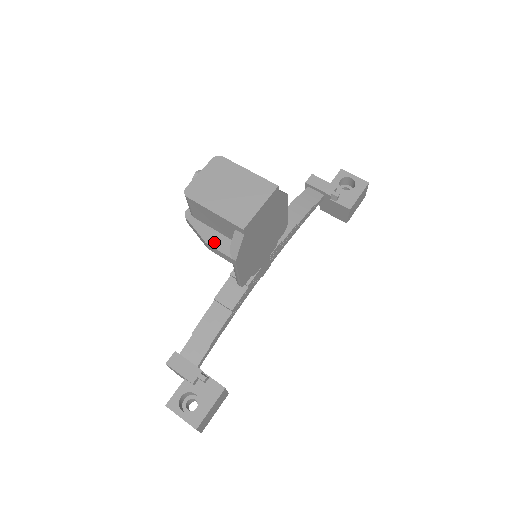
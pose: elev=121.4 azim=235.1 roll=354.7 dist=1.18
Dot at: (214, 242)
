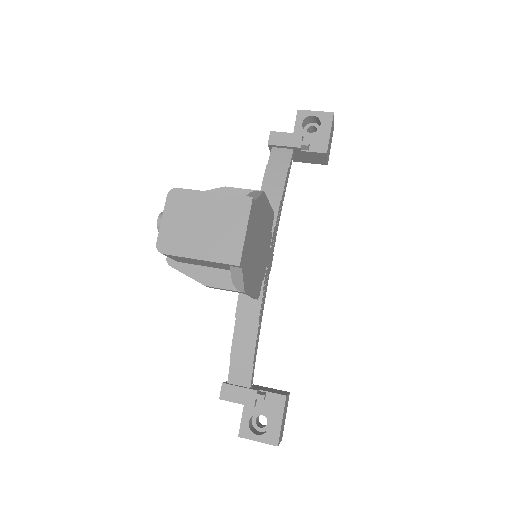
Dot at: (212, 281)
